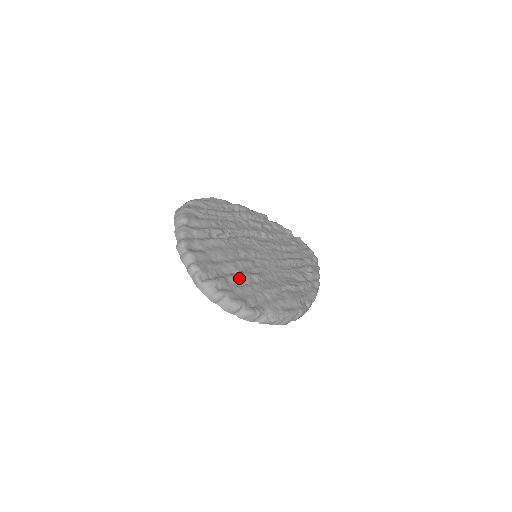
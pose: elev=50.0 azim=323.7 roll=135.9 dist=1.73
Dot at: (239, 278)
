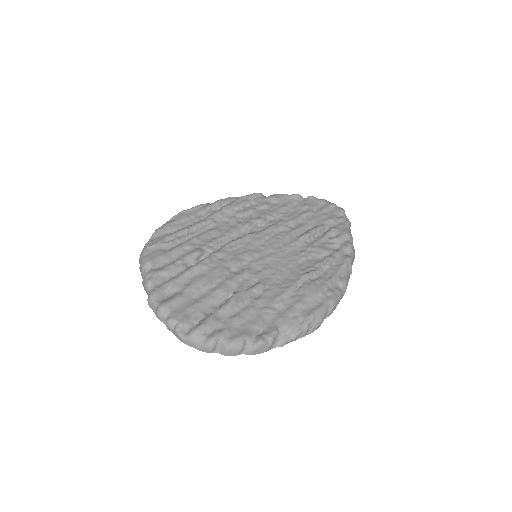
Dot at: (233, 304)
